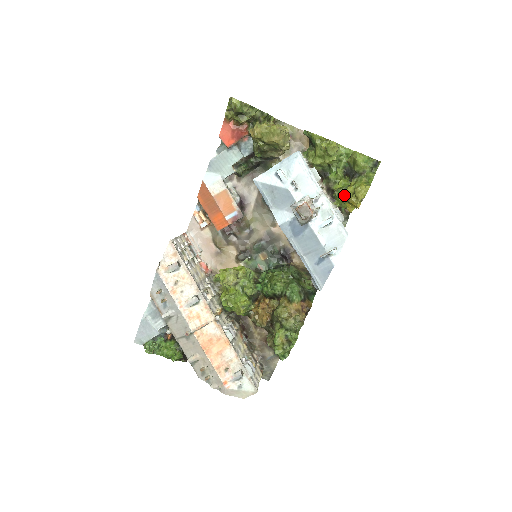
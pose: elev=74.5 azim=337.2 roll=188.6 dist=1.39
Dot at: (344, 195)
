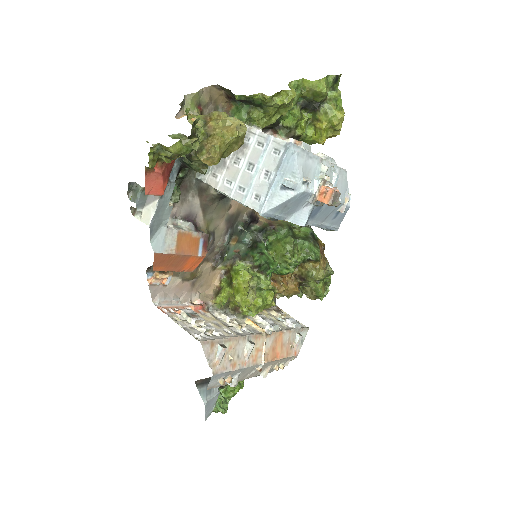
Dot at: (320, 136)
